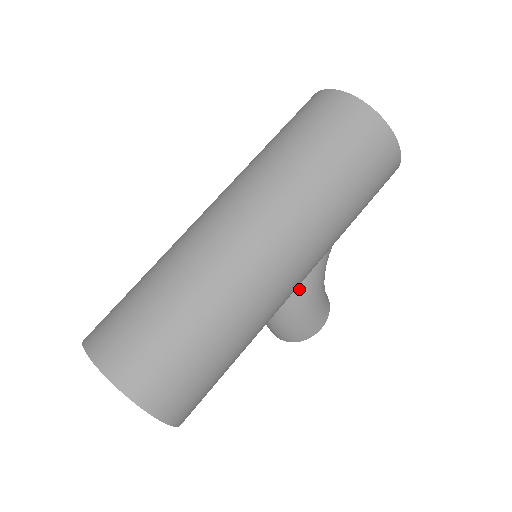
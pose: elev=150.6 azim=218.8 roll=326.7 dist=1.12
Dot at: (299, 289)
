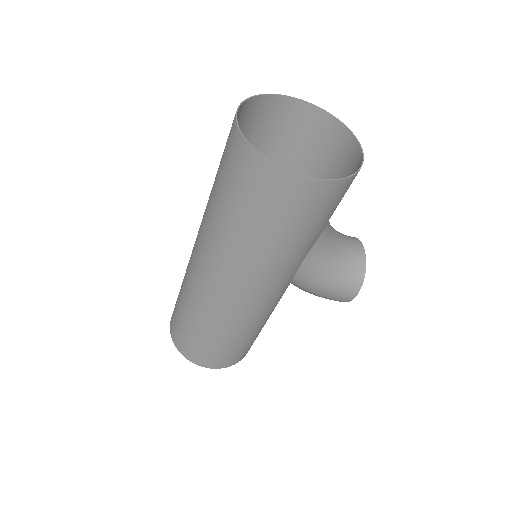
Dot at: (298, 283)
